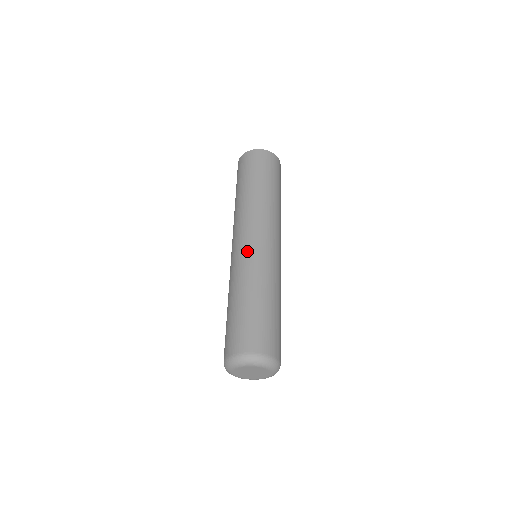
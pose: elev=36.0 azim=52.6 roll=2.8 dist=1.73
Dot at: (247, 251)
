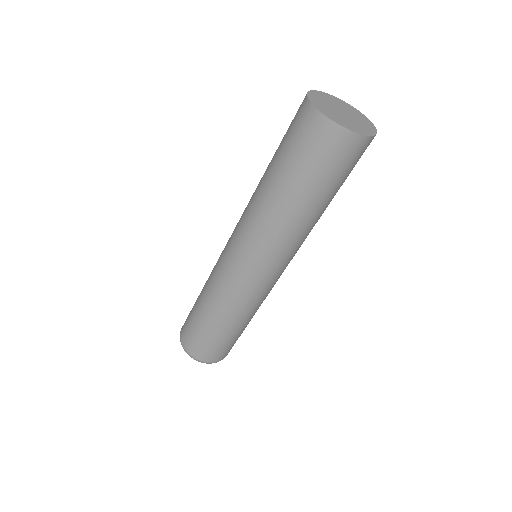
Dot at: (230, 274)
